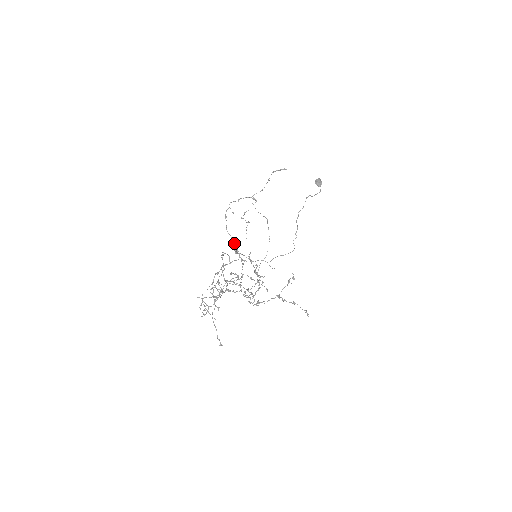
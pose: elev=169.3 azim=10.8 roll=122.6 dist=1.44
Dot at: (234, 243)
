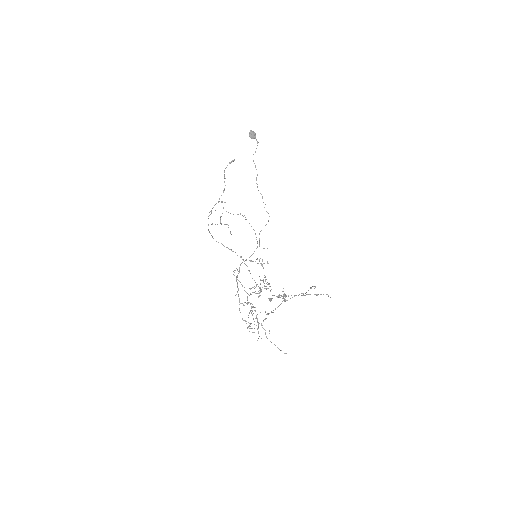
Dot at: occluded
